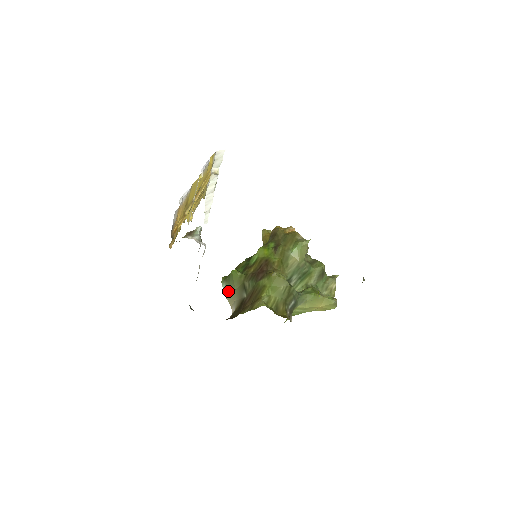
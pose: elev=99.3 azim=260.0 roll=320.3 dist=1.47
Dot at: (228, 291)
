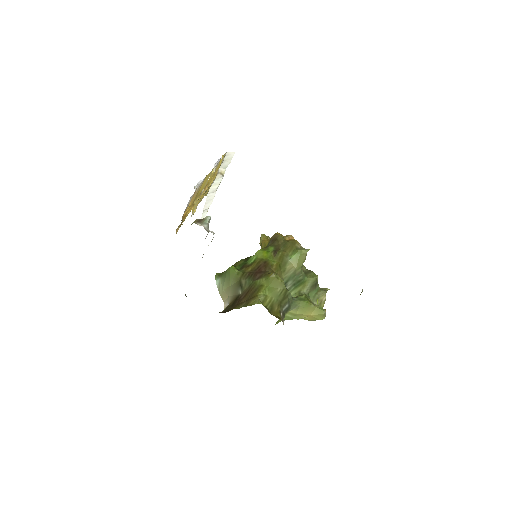
Dot at: (222, 286)
